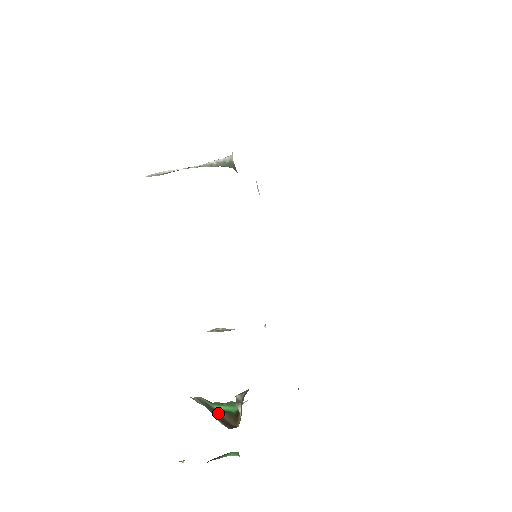
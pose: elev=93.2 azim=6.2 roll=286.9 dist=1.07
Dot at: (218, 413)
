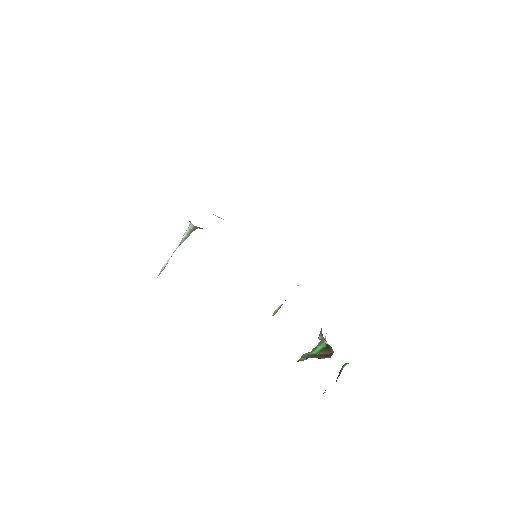
Dot at: (318, 354)
